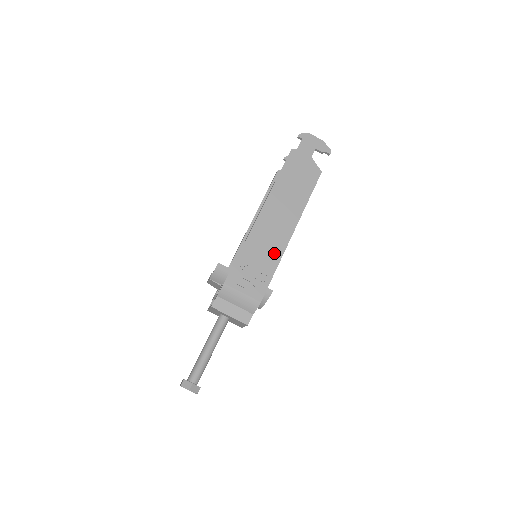
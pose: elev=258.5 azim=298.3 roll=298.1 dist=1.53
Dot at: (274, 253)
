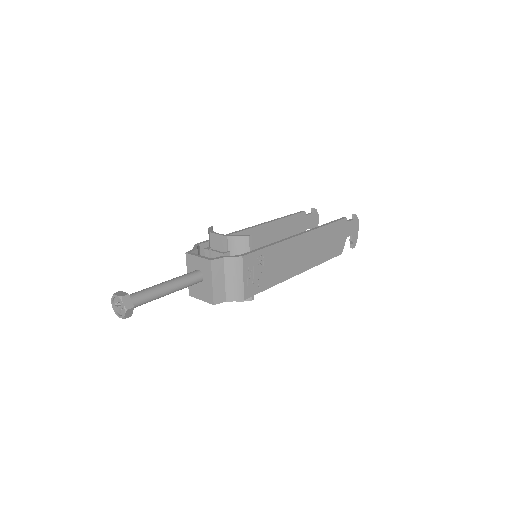
Dot at: (281, 274)
